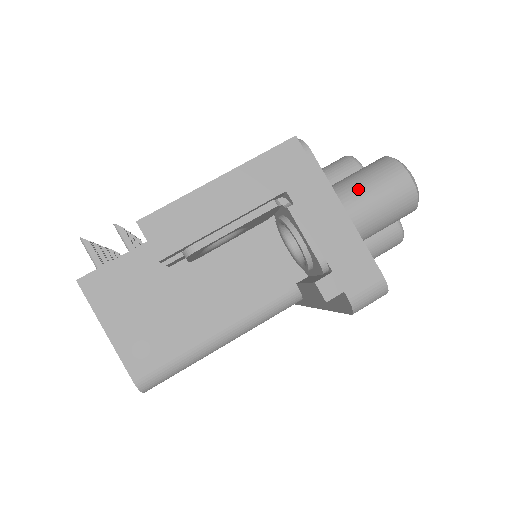
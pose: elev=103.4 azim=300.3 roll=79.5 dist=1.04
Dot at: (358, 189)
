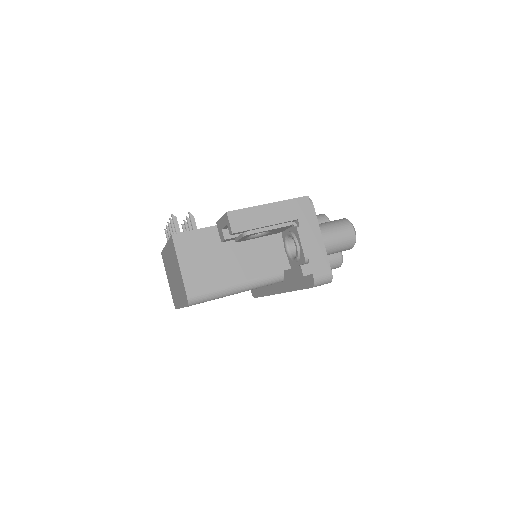
Dot at: (329, 229)
